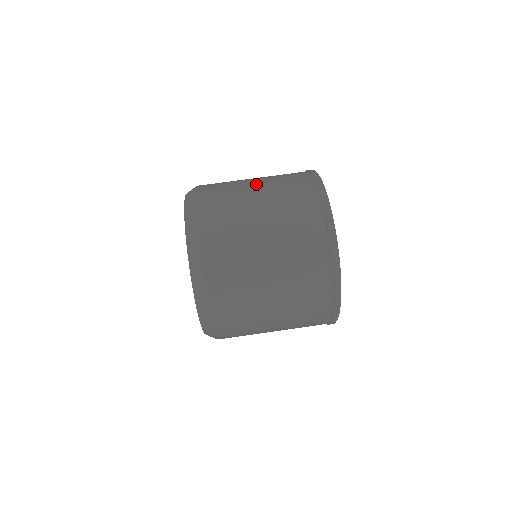
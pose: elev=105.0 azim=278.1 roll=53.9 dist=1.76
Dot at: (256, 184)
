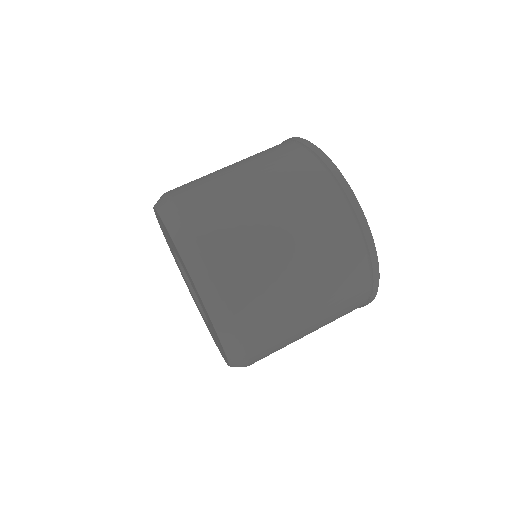
Dot at: occluded
